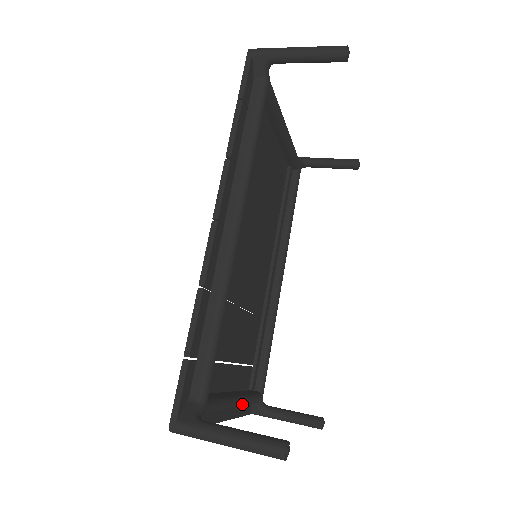
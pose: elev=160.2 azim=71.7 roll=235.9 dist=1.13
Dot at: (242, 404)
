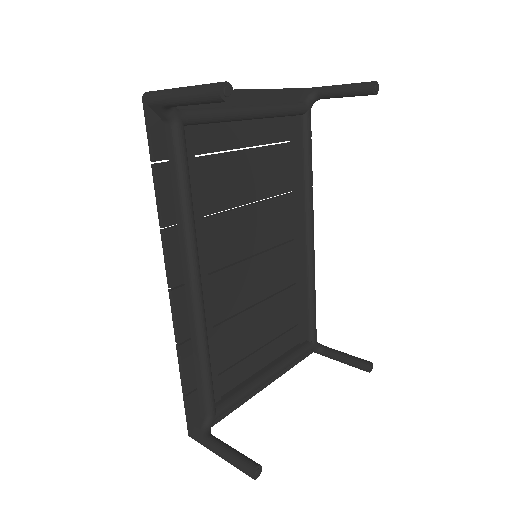
Dot at: (278, 373)
